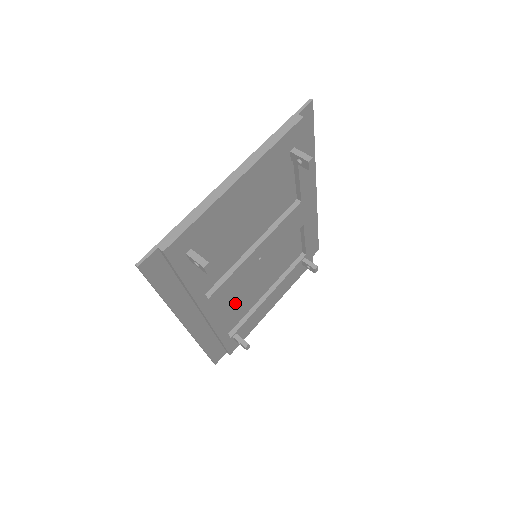
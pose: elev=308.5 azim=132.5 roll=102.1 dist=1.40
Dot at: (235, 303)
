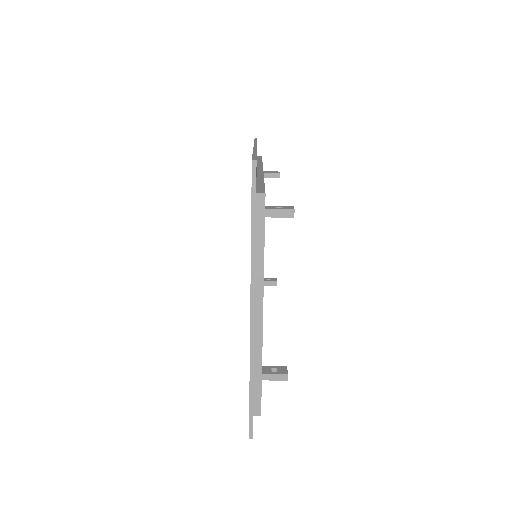
Dot at: occluded
